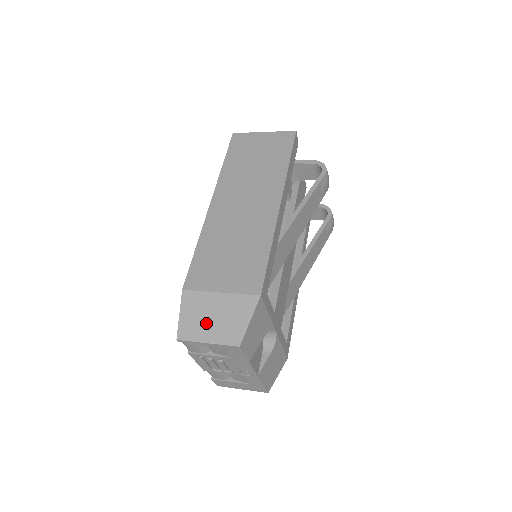
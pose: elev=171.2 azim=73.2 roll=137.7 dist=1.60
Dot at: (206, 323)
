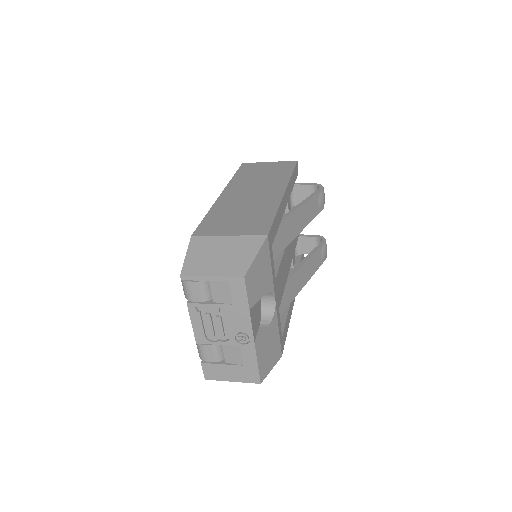
Dot at: (212, 260)
